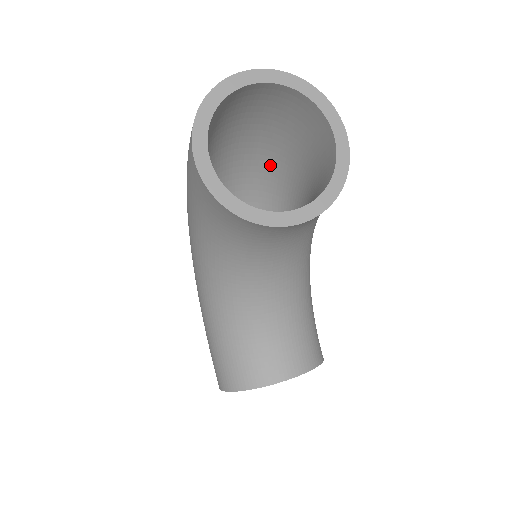
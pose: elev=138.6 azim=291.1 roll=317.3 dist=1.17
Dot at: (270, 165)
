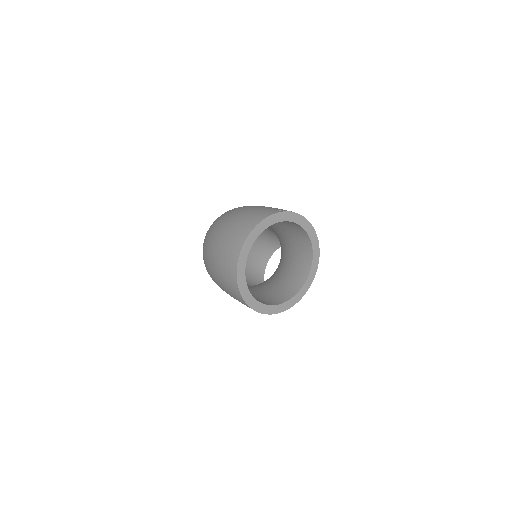
Dot at: occluded
